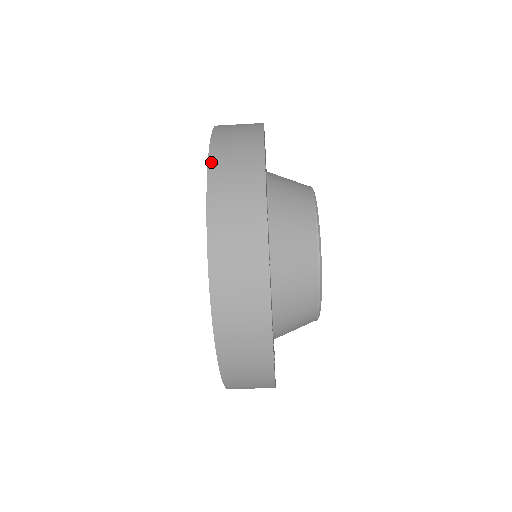
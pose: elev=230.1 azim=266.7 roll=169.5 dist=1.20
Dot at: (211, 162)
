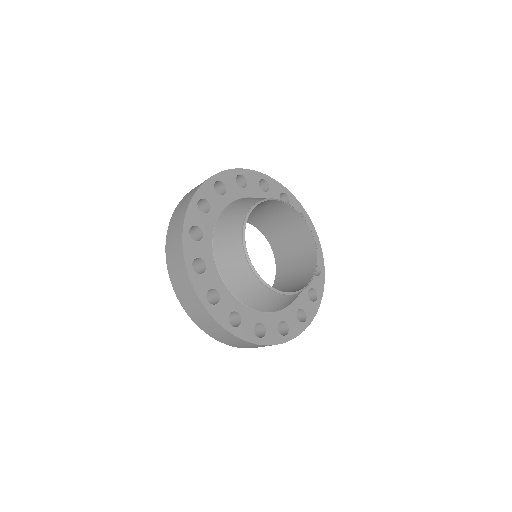
Dot at: (190, 316)
